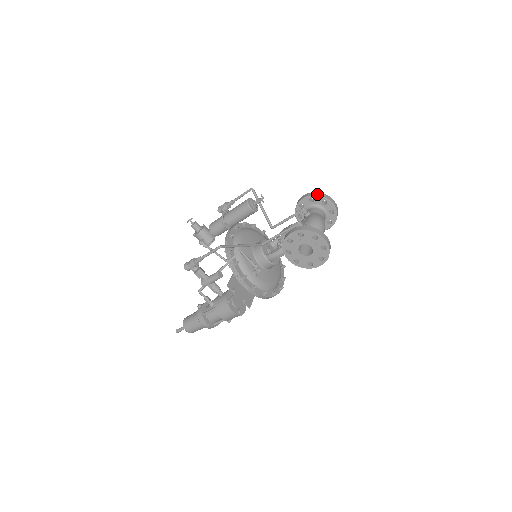
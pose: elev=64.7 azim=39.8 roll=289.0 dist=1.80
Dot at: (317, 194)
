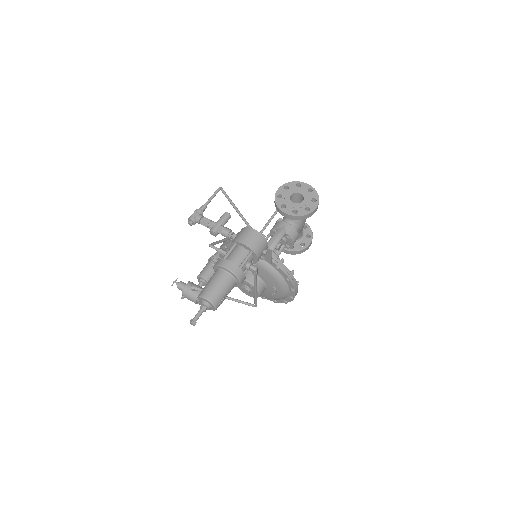
Dot at: occluded
